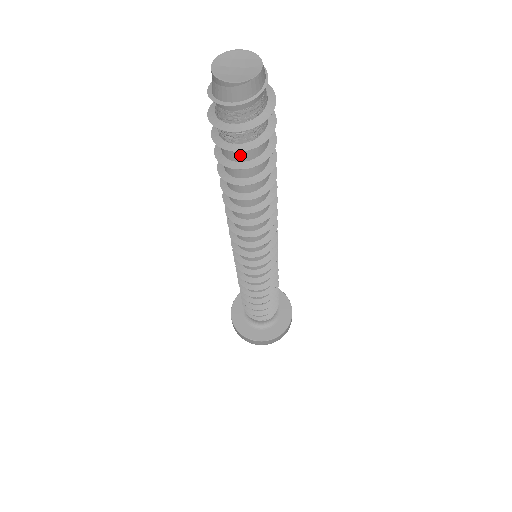
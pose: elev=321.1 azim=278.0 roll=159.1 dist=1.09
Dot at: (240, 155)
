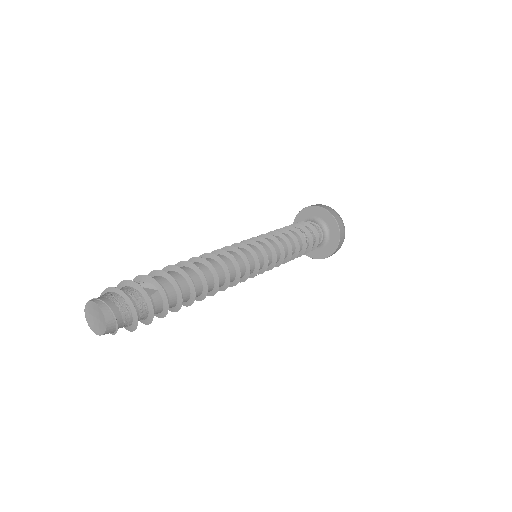
Dot at: occluded
